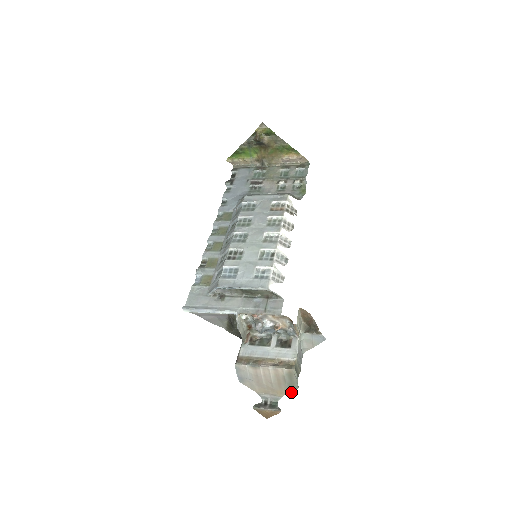
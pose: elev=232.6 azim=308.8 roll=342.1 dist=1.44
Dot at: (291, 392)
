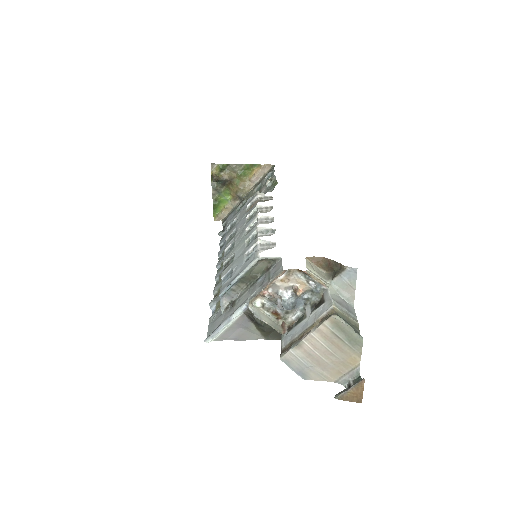
Dot at: (361, 350)
